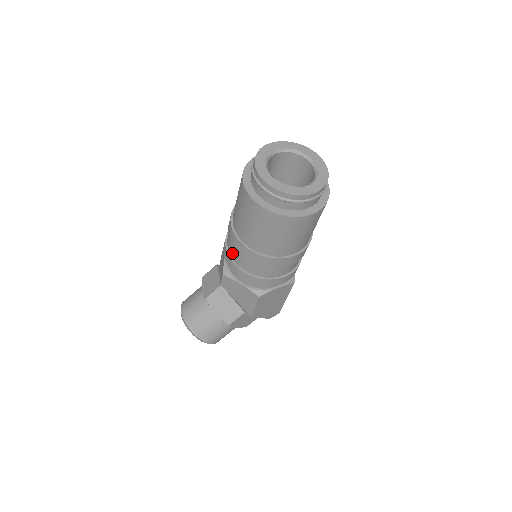
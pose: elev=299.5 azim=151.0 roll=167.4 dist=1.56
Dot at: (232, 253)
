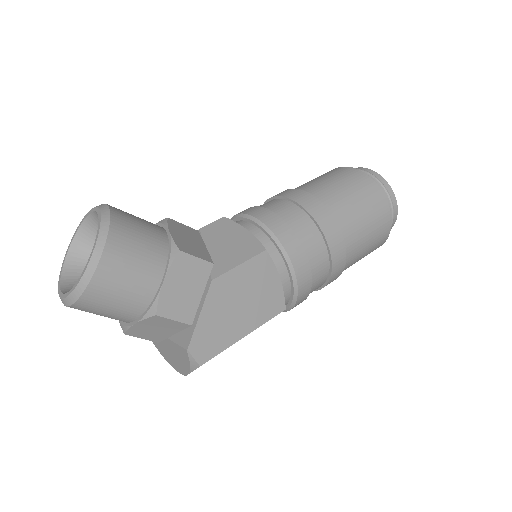
Dot at: (264, 205)
